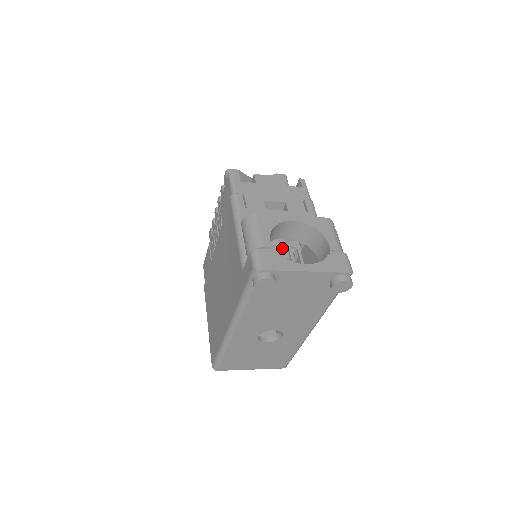
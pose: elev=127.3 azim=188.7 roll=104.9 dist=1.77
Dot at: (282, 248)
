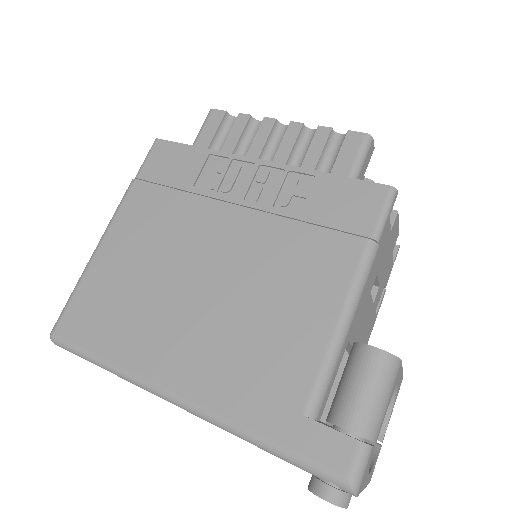
Dot at: occluded
